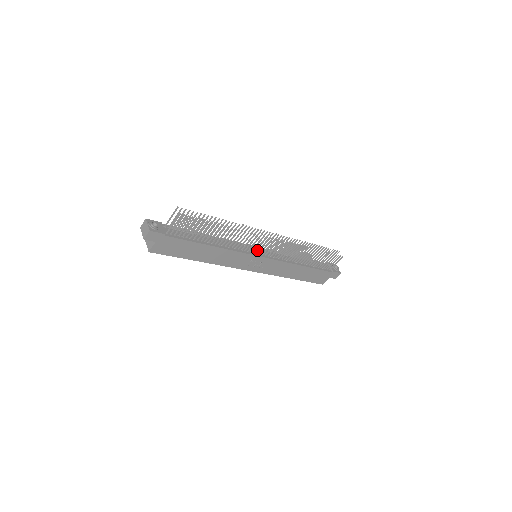
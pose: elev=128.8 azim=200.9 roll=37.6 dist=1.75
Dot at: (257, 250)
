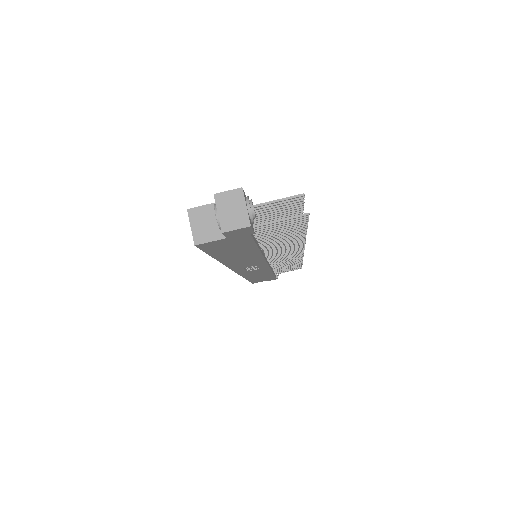
Dot at: occluded
